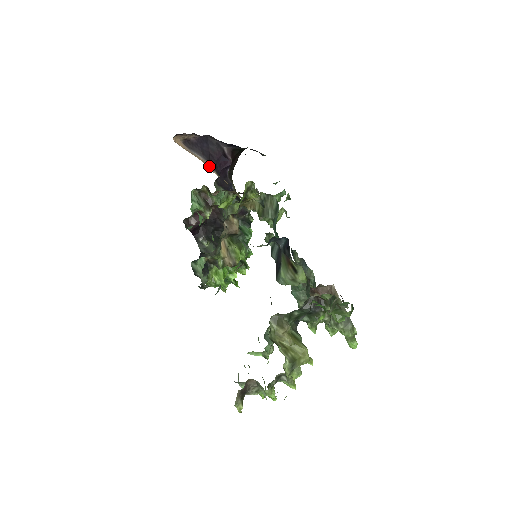
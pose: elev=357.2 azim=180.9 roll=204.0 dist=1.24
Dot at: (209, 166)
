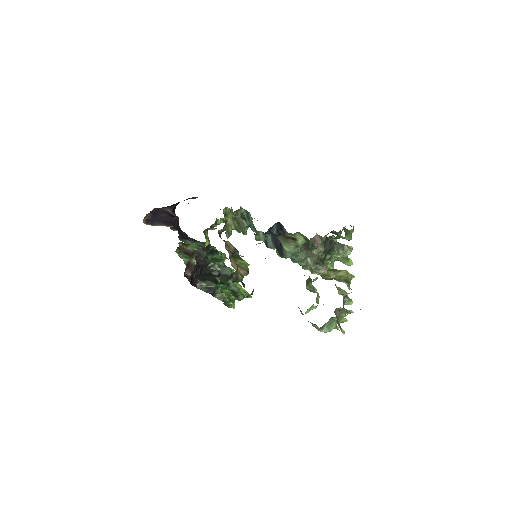
Dot at: occluded
